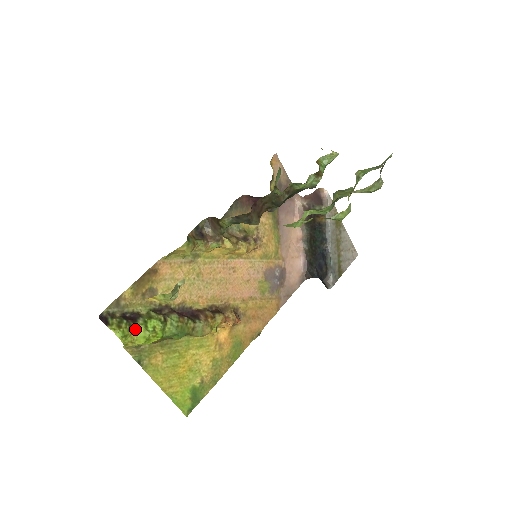
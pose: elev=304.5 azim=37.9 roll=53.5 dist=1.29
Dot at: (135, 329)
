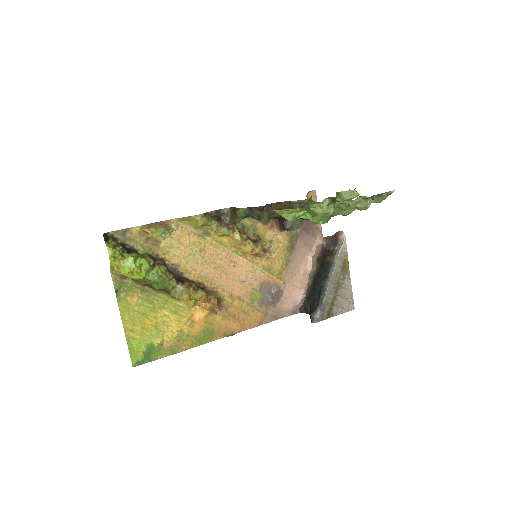
Dot at: (126, 257)
